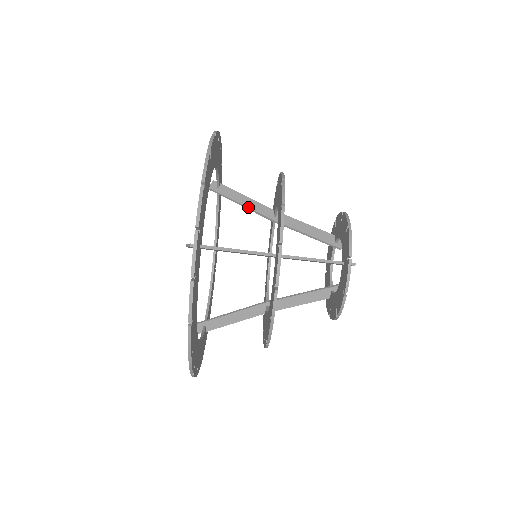
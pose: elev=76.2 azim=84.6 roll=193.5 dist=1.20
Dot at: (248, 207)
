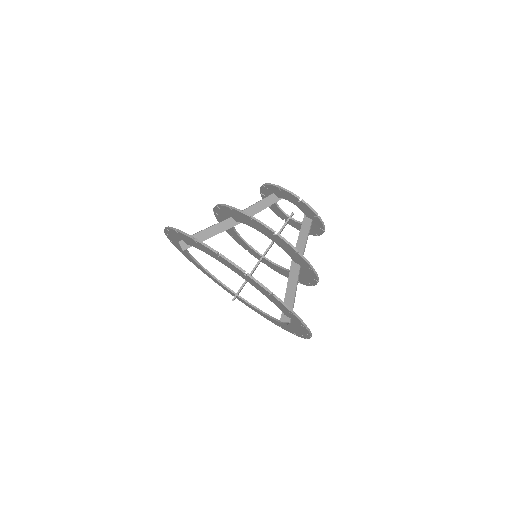
Dot at: (250, 273)
